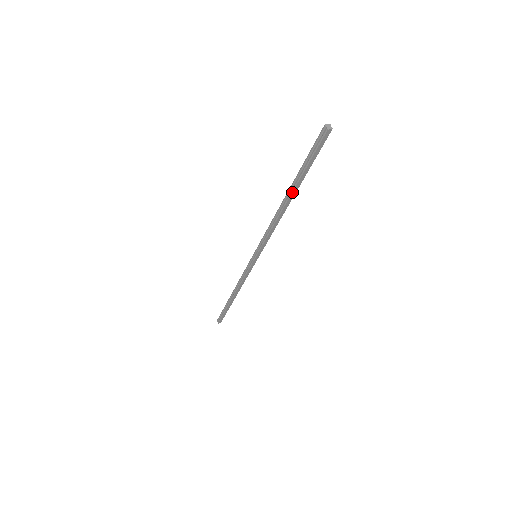
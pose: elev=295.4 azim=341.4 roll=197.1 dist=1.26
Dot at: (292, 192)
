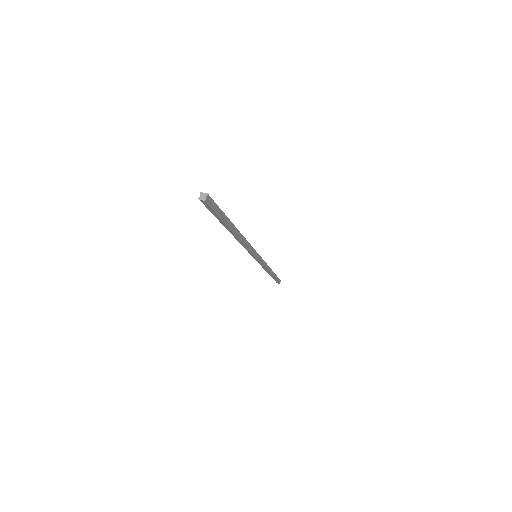
Dot at: (227, 229)
